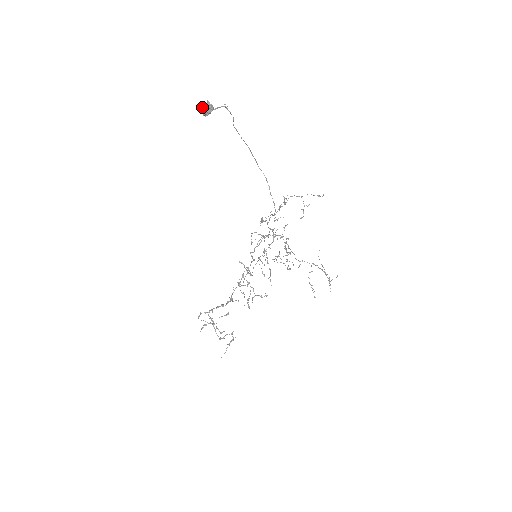
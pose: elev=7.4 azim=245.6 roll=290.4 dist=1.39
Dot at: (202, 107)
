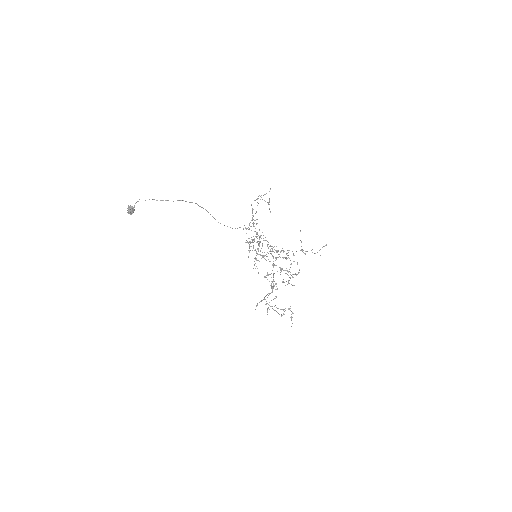
Dot at: occluded
